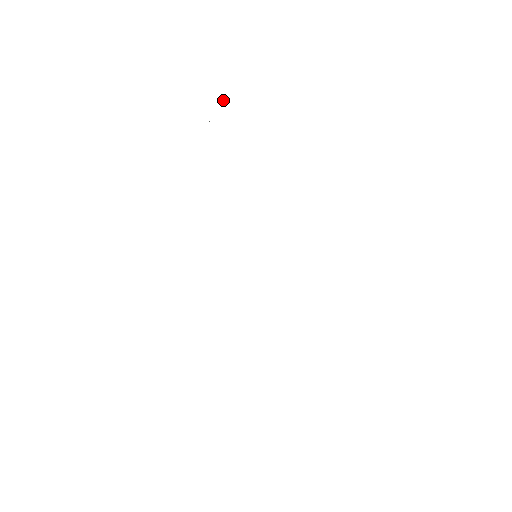
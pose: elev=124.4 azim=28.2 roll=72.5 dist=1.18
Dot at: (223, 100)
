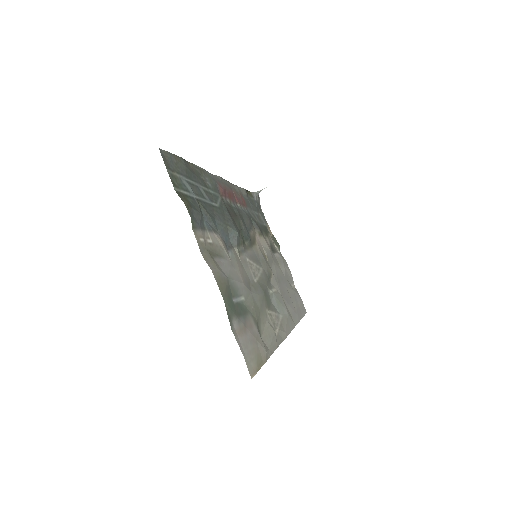
Dot at: (256, 192)
